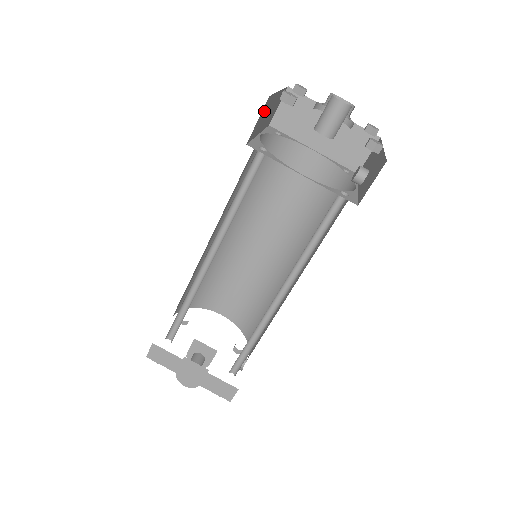
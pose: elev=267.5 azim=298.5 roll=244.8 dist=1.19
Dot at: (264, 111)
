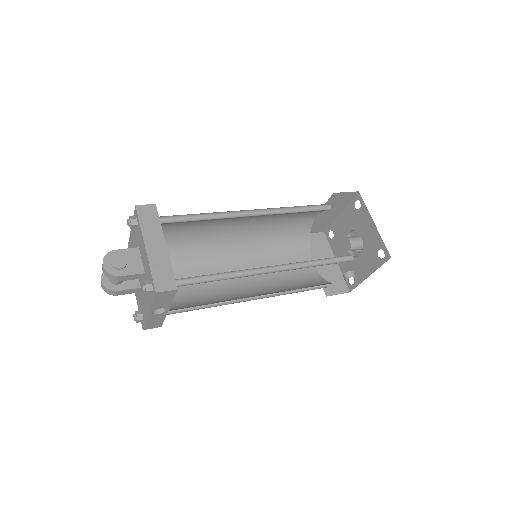
Dot at: (345, 198)
